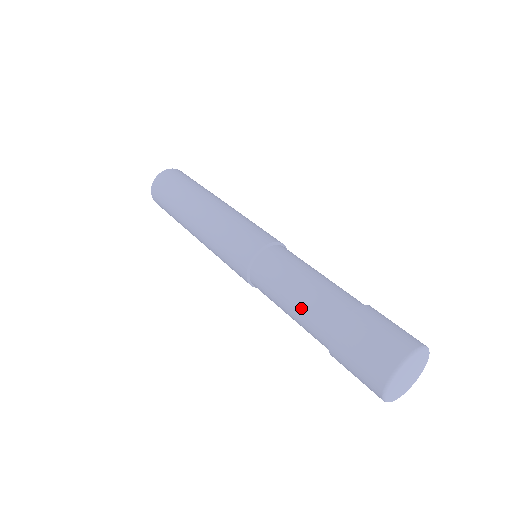
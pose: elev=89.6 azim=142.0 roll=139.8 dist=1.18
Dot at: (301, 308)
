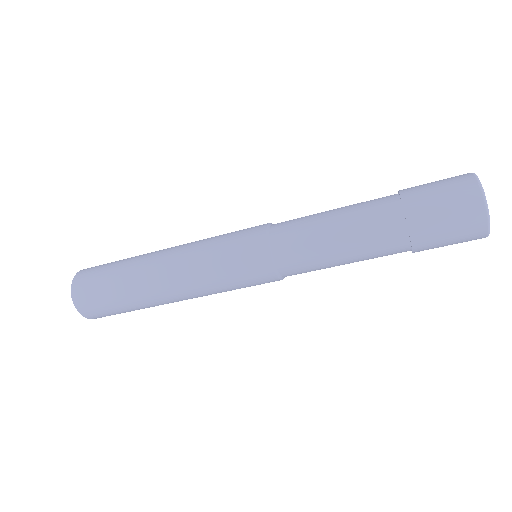
Dot at: (358, 239)
